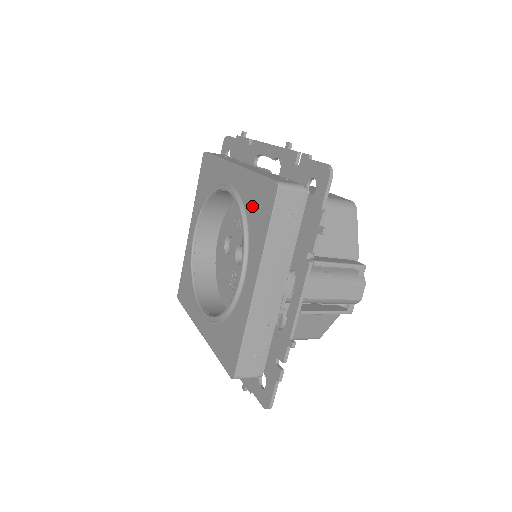
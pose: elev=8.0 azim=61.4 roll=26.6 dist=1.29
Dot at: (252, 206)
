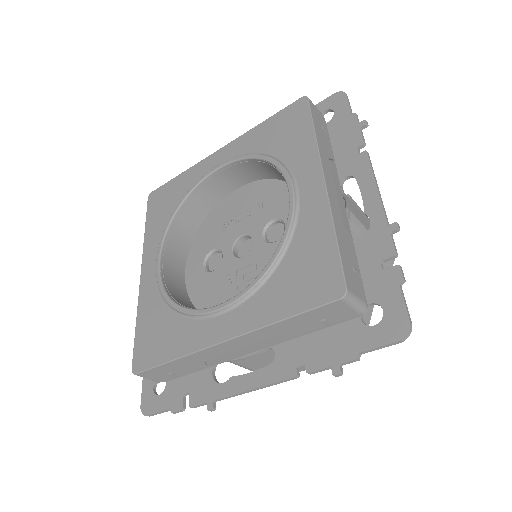
Dot at: (272, 140)
